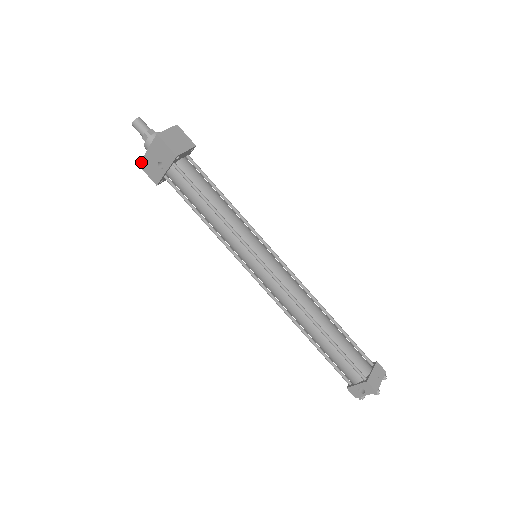
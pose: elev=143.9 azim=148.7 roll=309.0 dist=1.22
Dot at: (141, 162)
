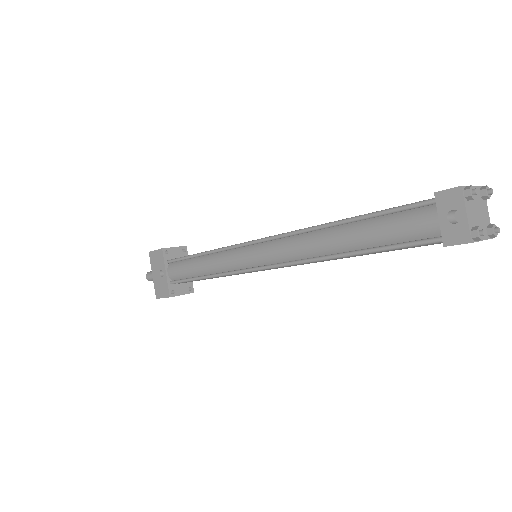
Dot at: (156, 293)
